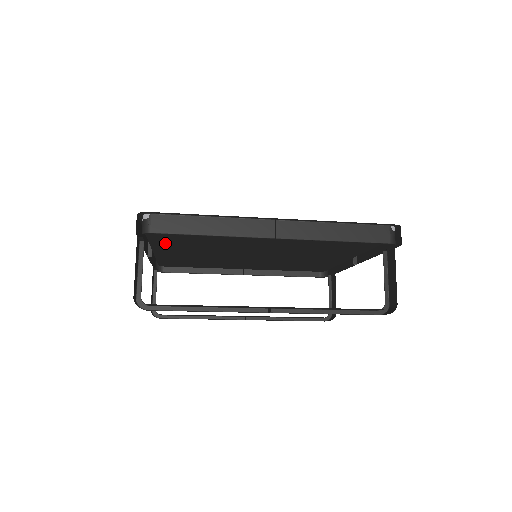
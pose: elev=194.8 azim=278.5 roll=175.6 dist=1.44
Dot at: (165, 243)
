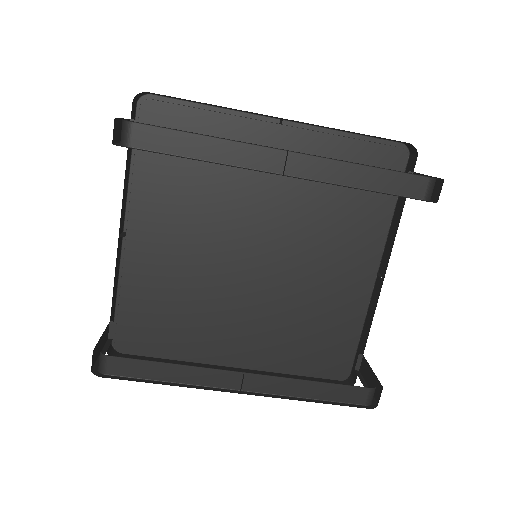
Dot at: (150, 194)
